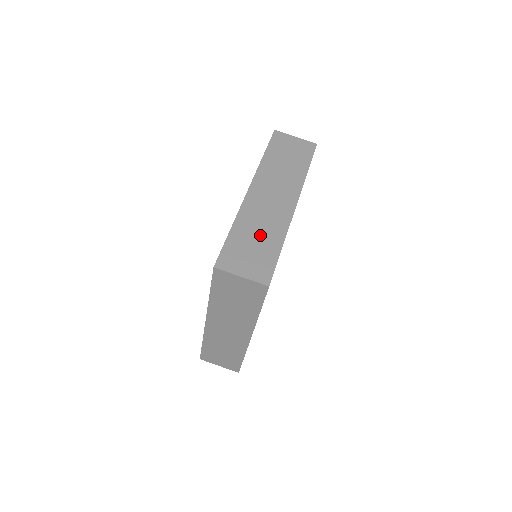
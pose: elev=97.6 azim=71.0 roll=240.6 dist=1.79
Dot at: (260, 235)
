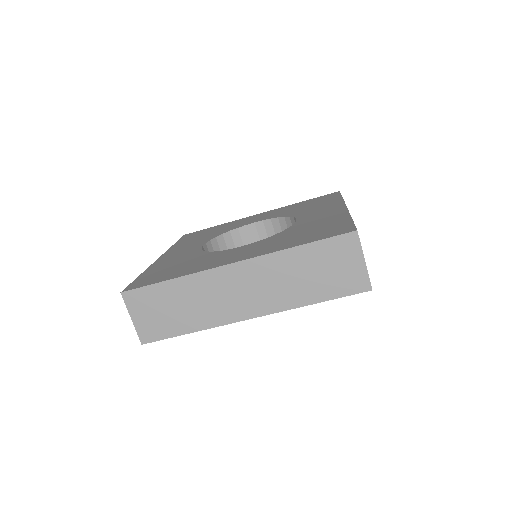
Dot at: (186, 308)
